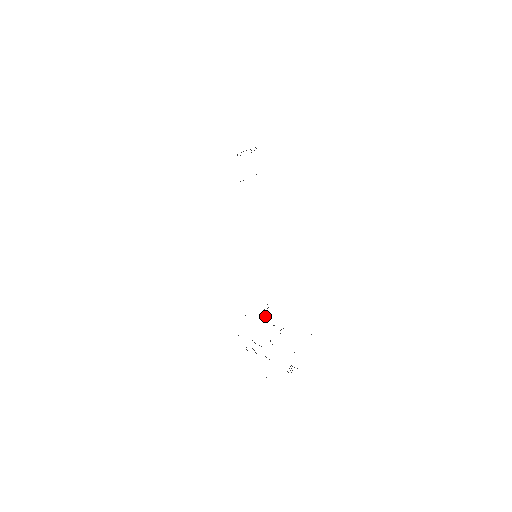
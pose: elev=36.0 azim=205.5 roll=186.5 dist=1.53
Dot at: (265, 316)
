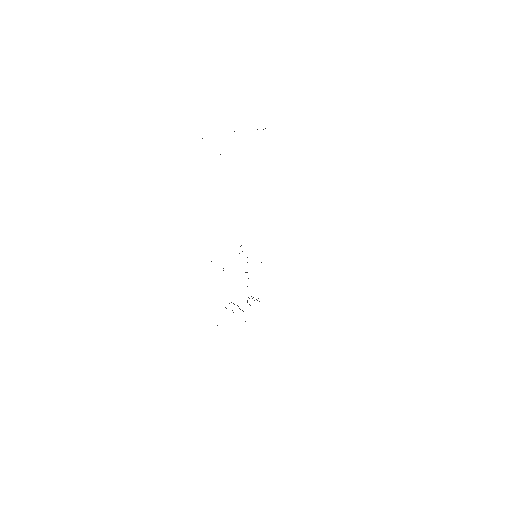
Dot at: occluded
